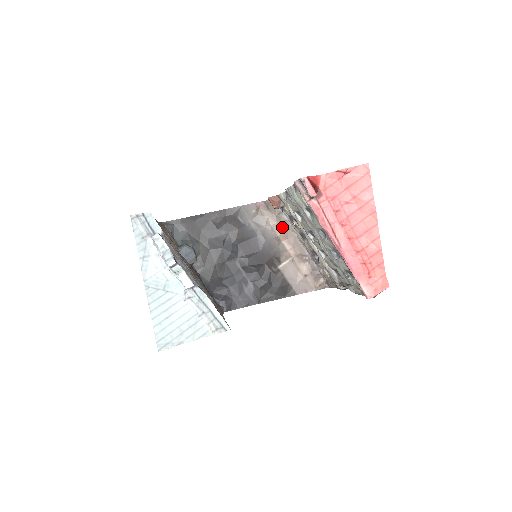
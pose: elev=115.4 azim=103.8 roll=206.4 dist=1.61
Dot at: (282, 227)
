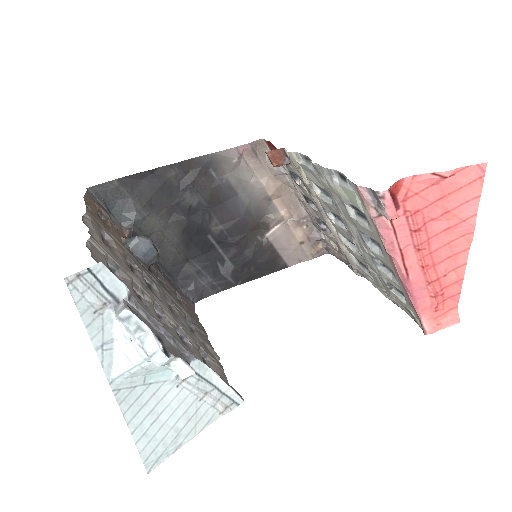
Dot at: (275, 182)
